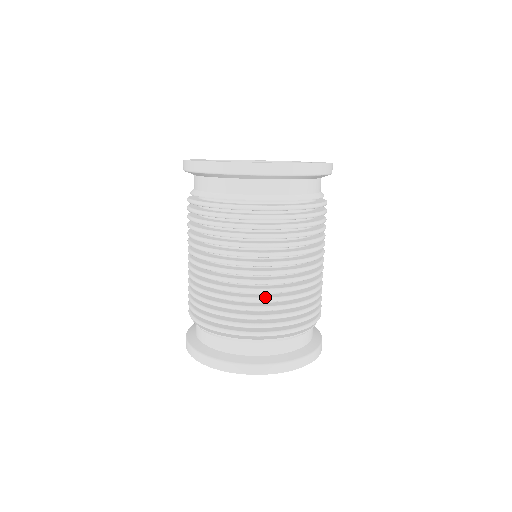
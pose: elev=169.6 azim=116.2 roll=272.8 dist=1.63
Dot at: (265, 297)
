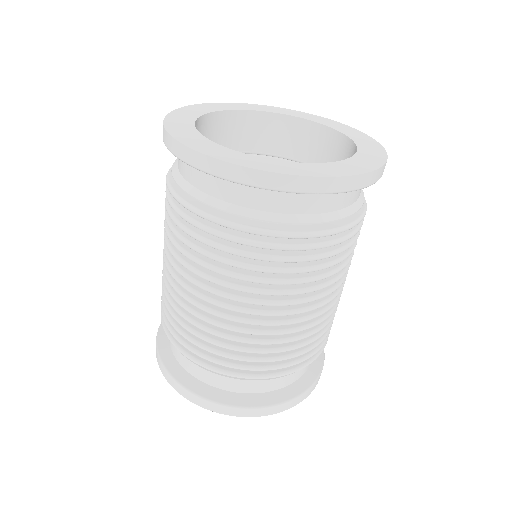
Dot at: (236, 335)
